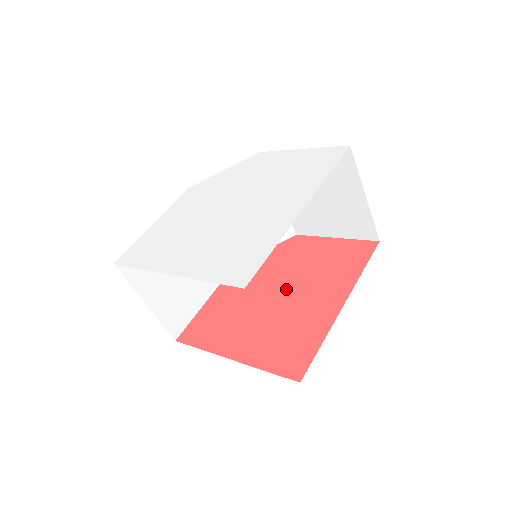
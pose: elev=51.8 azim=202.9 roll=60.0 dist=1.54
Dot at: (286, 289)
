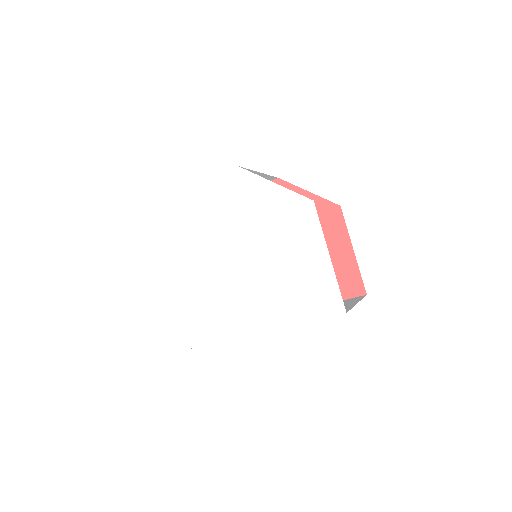
Dot at: occluded
